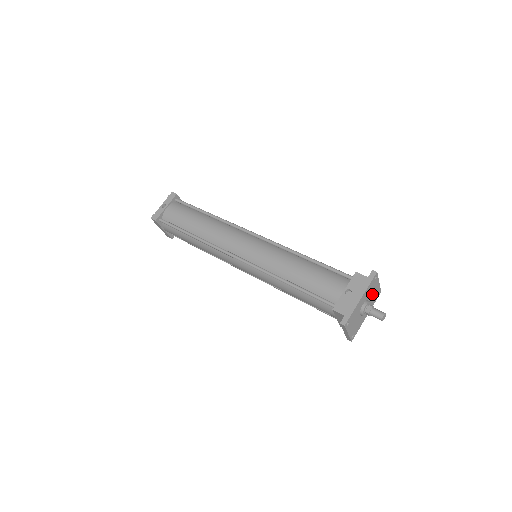
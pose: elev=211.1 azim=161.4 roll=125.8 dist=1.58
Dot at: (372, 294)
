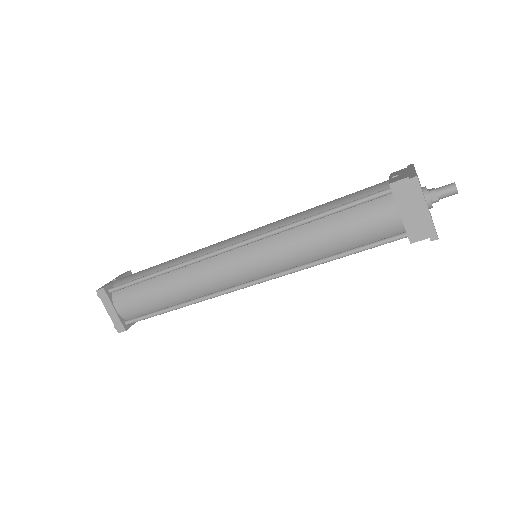
Dot at: occluded
